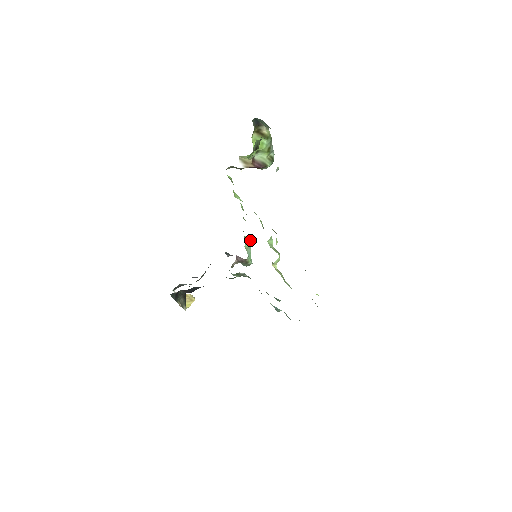
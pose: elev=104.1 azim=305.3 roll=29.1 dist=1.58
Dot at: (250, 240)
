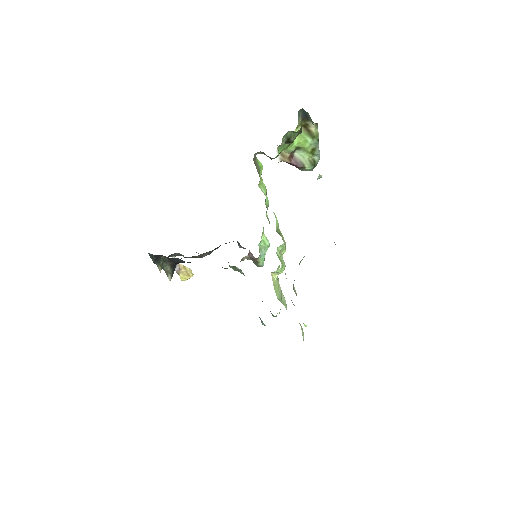
Dot at: occluded
